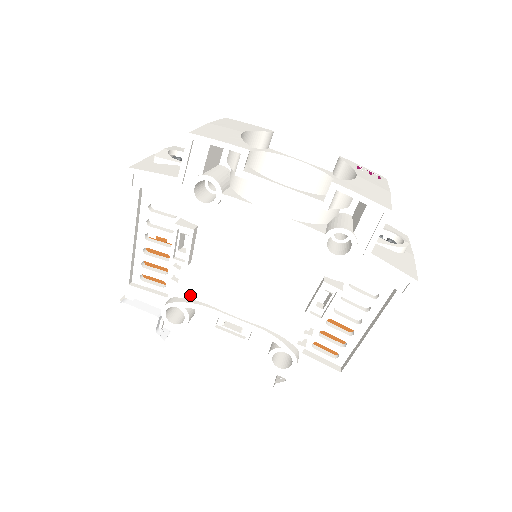
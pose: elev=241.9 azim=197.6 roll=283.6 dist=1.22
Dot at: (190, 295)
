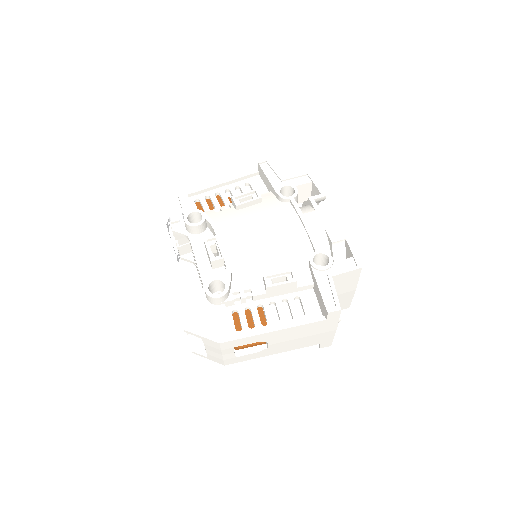
Dot at: (215, 220)
